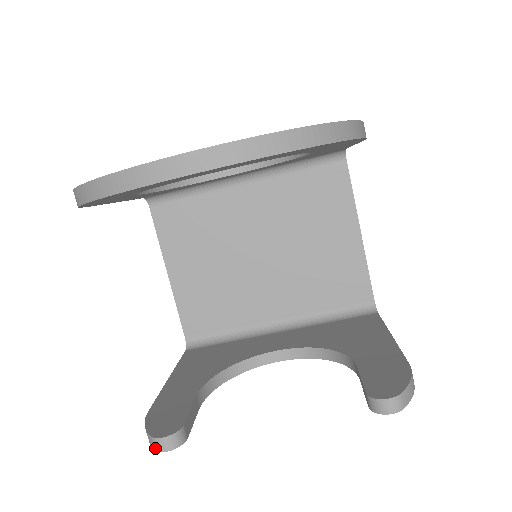
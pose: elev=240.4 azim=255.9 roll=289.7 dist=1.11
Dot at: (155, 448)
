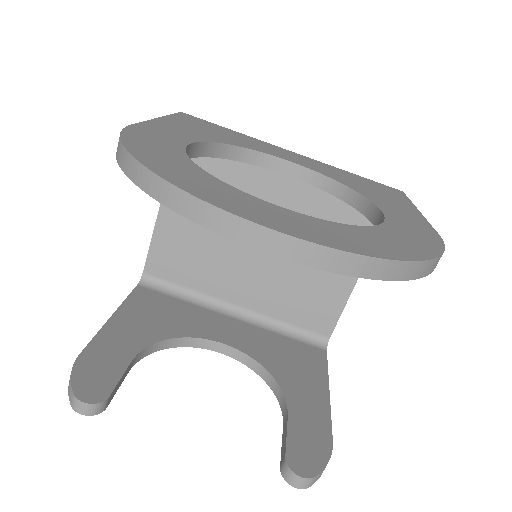
Dot at: (72, 405)
